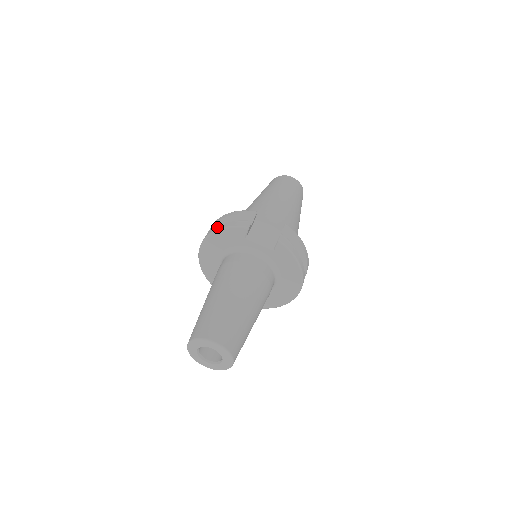
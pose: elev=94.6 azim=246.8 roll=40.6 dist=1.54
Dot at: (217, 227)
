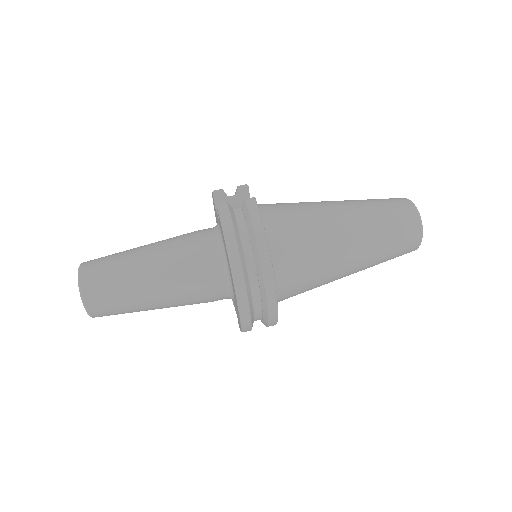
Dot at: occluded
